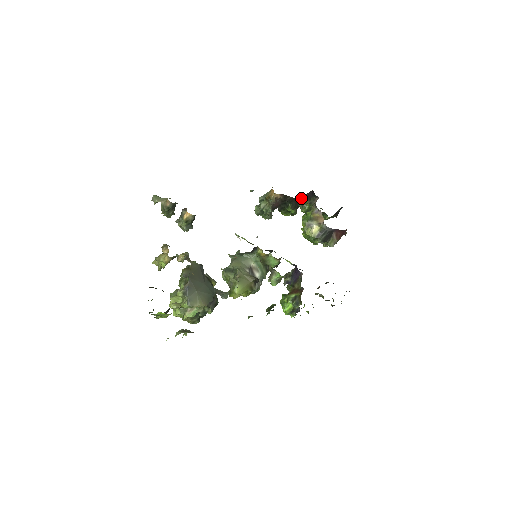
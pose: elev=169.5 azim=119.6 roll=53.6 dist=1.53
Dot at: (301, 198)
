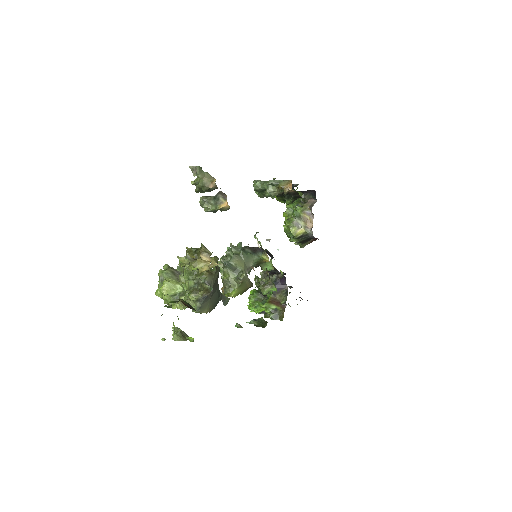
Dot at: occluded
